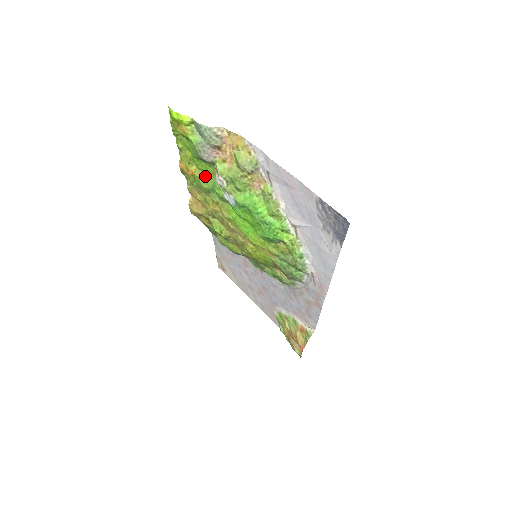
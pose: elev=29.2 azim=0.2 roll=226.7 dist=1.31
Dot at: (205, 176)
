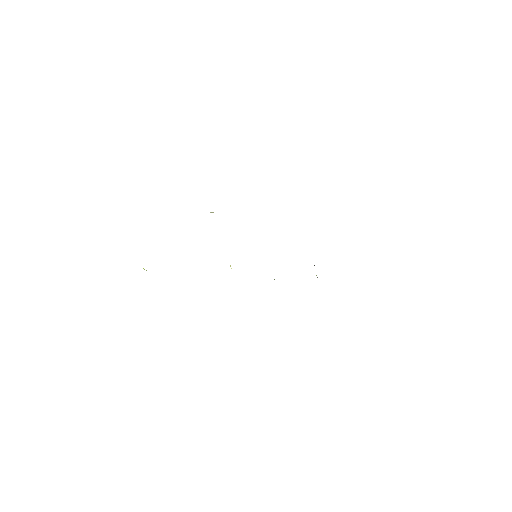
Dot at: occluded
